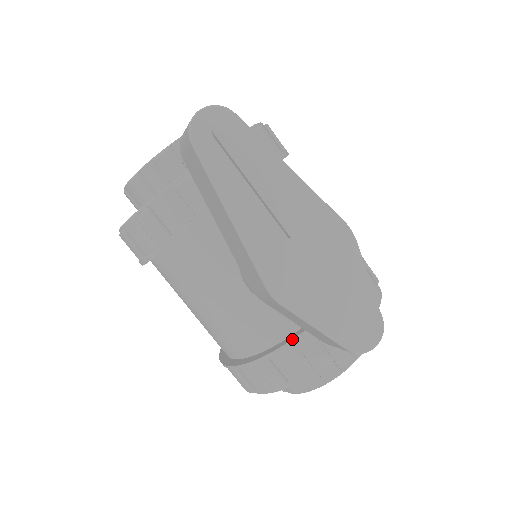
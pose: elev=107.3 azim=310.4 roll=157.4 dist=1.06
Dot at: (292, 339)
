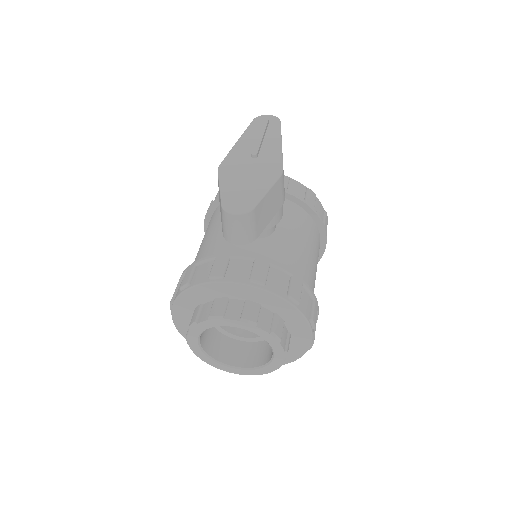
Dot at: (216, 254)
